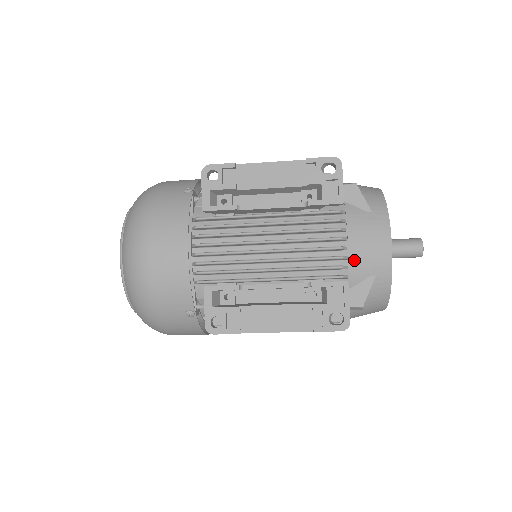
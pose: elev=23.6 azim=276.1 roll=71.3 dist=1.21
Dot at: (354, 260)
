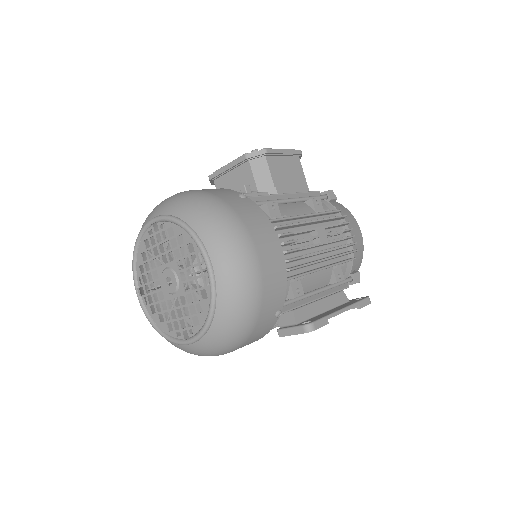
Dot at: occluded
